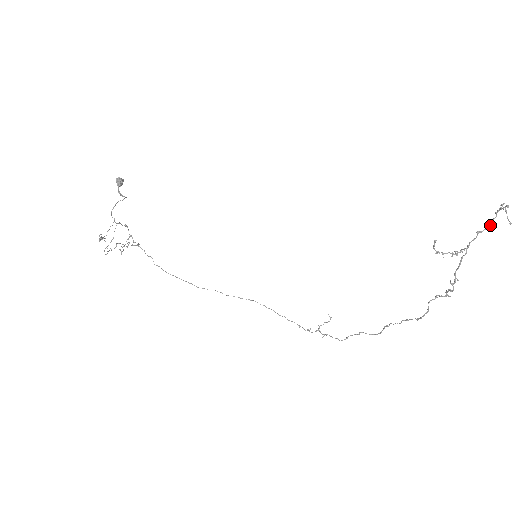
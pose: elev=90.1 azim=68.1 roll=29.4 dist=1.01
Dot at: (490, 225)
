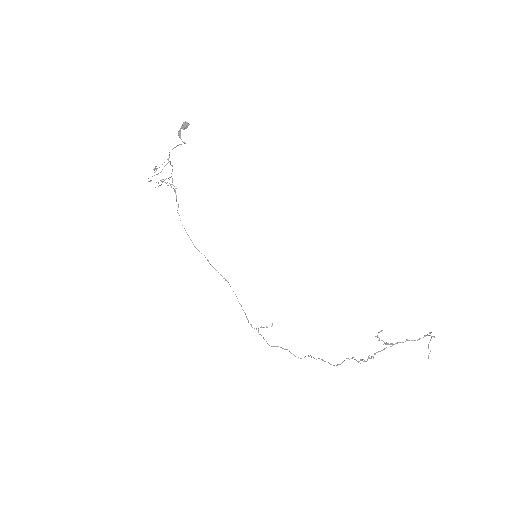
Dot at: occluded
